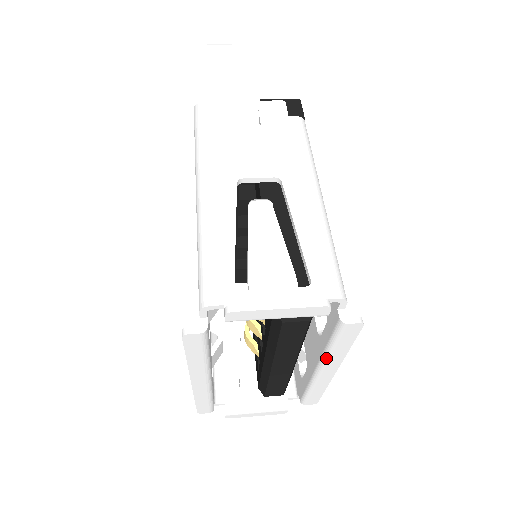
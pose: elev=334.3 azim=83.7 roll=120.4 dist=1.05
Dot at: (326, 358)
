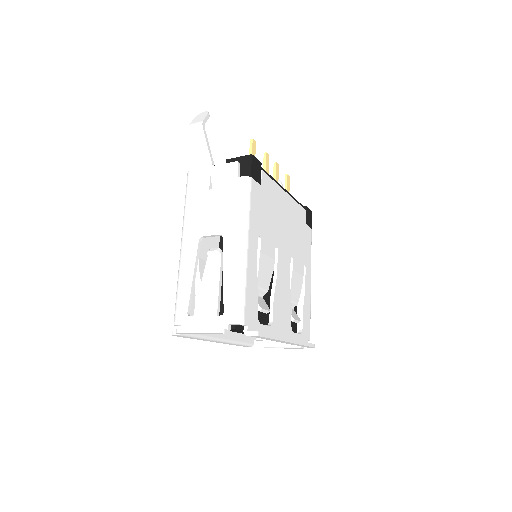
Dot at: occluded
